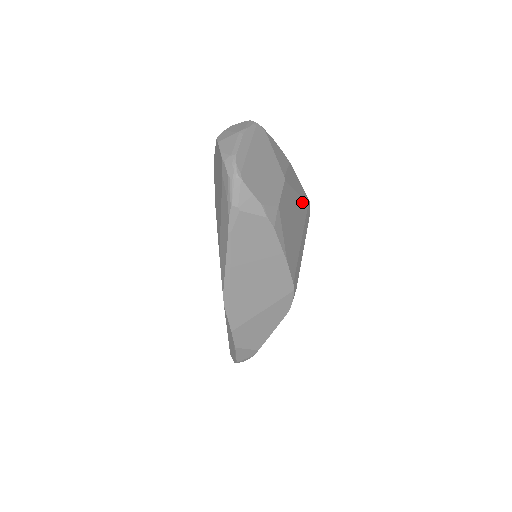
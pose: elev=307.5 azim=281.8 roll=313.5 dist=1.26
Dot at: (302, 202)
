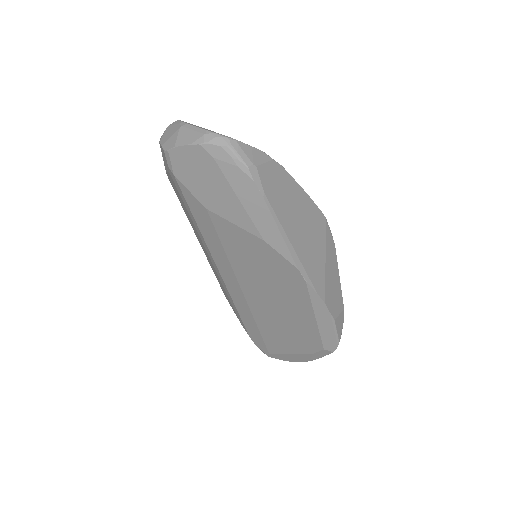
Dot at: occluded
